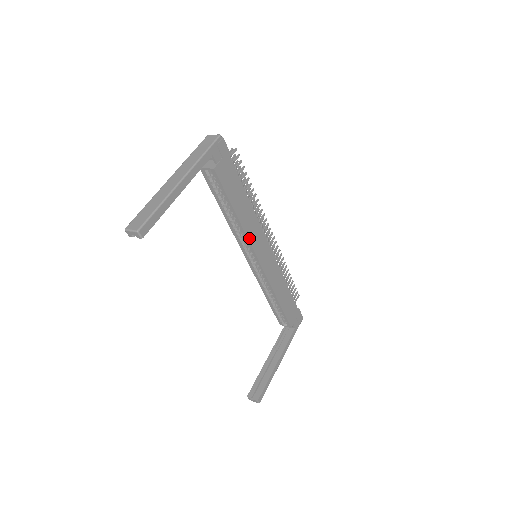
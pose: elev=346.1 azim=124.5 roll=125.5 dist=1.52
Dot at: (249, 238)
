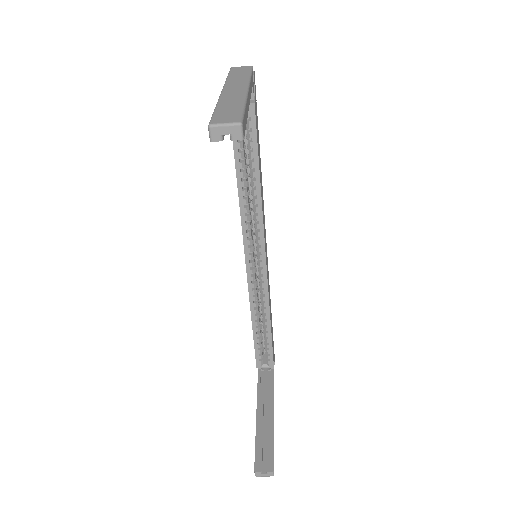
Dot at: (263, 222)
